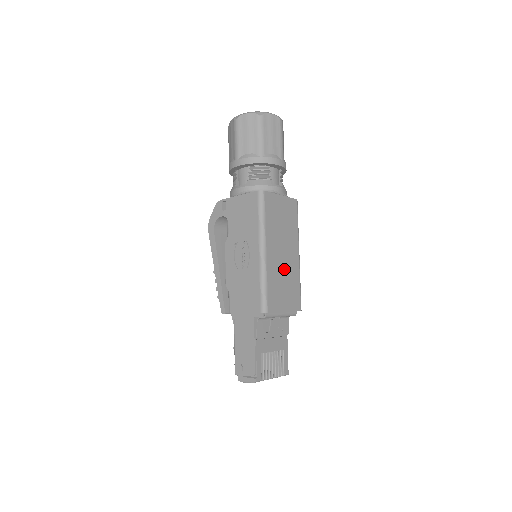
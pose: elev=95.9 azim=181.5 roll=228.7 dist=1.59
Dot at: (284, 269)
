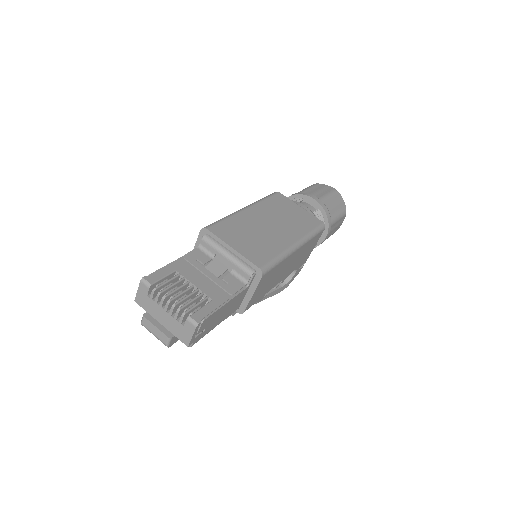
Dot at: (262, 232)
